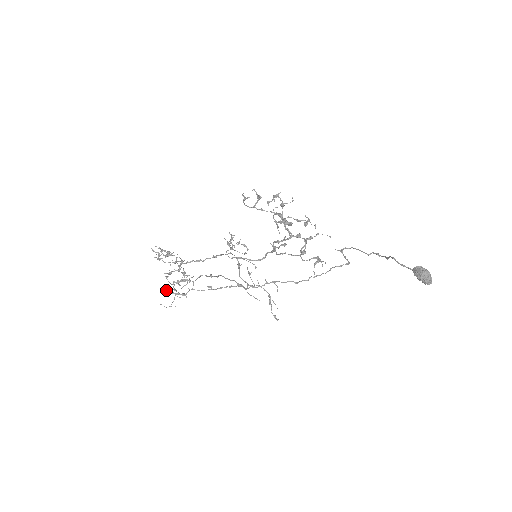
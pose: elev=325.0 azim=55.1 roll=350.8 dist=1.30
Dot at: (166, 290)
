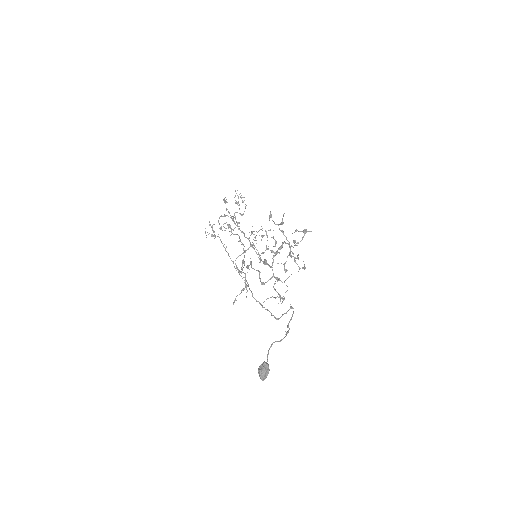
Dot at: (210, 224)
